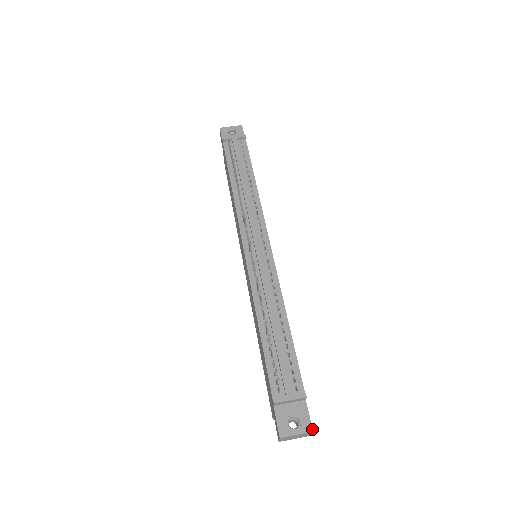
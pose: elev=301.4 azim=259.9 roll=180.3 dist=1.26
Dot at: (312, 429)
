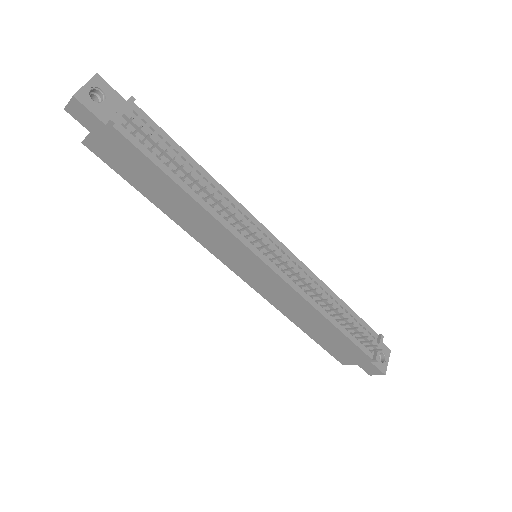
Dot at: (390, 350)
